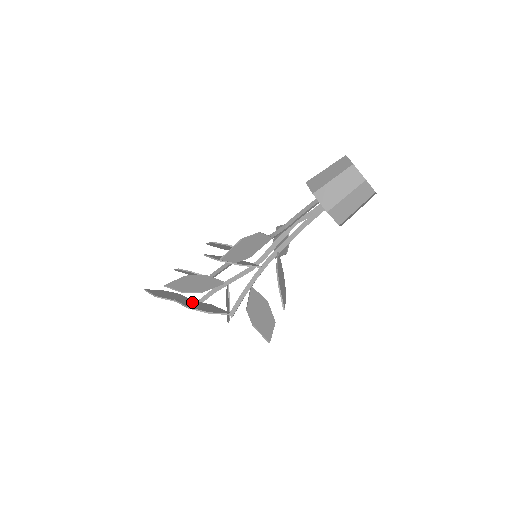
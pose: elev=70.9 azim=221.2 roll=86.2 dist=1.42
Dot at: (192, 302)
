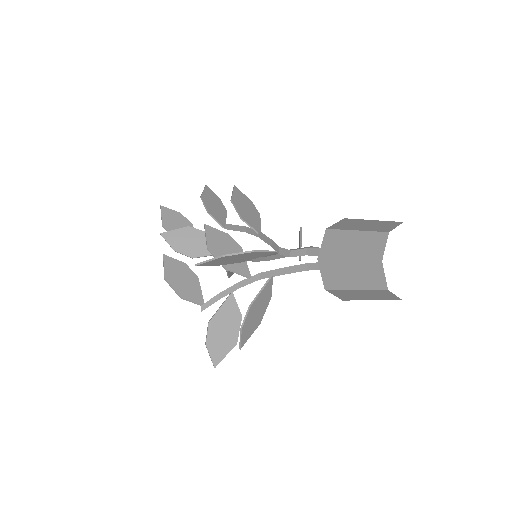
Dot at: (178, 266)
